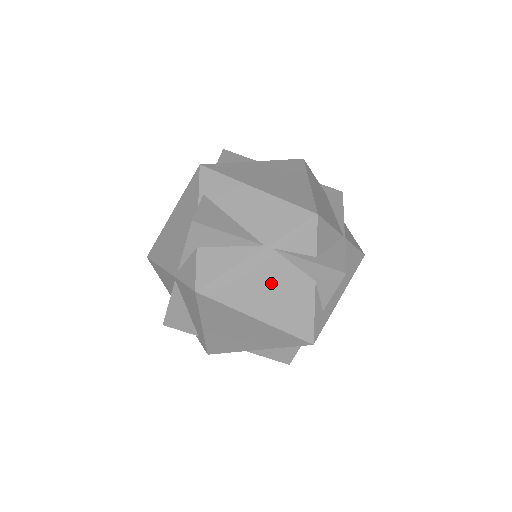
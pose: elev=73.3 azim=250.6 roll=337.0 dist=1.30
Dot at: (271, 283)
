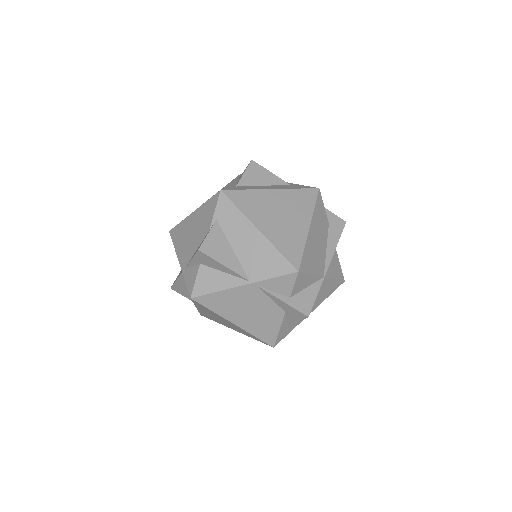
Dot at: (250, 305)
